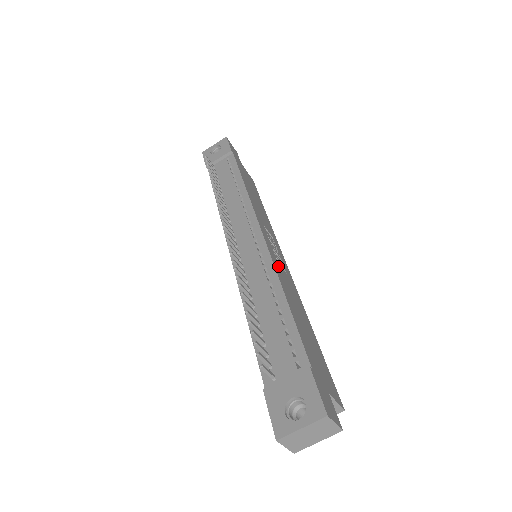
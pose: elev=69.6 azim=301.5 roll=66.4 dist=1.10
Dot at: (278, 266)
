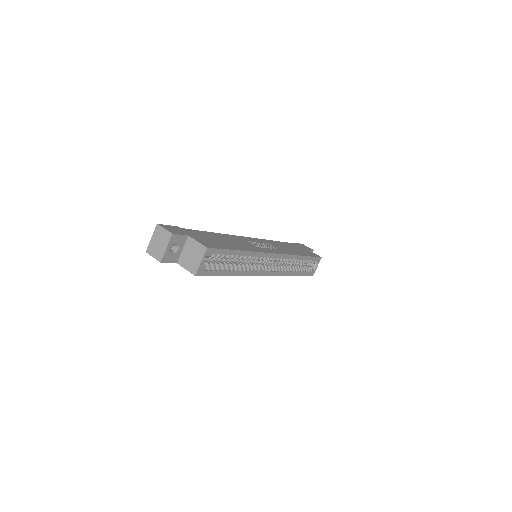
Dot at: (242, 240)
